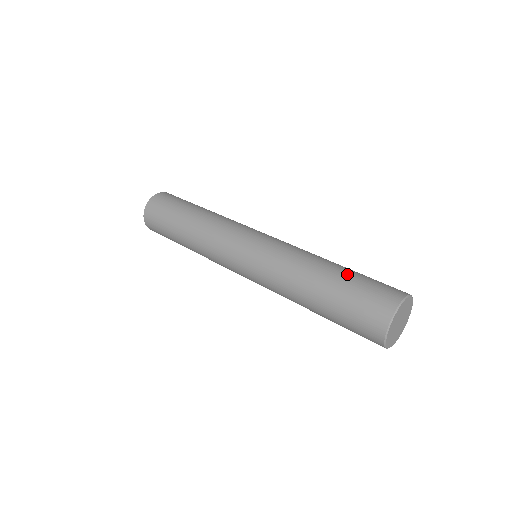
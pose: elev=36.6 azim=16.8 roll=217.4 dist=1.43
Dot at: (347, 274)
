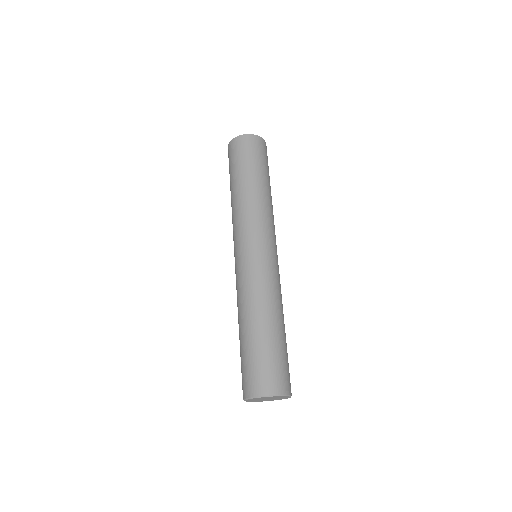
Dot at: (283, 342)
